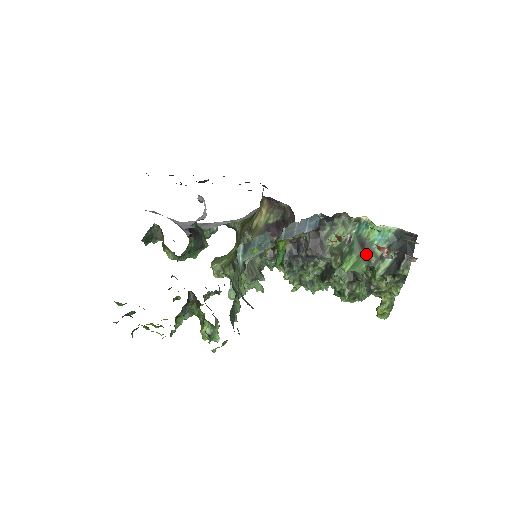
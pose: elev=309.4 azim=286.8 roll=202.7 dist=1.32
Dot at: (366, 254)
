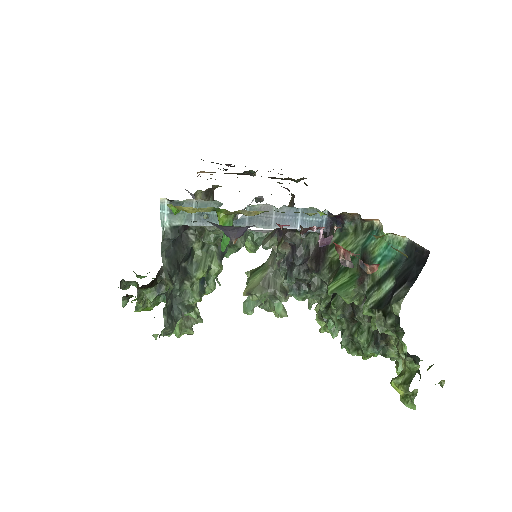
Dot at: (363, 274)
